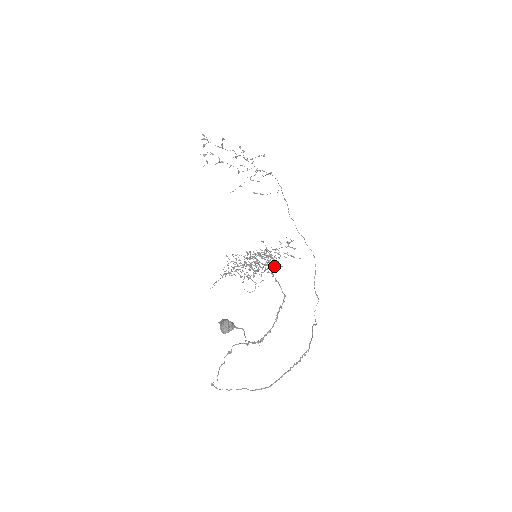
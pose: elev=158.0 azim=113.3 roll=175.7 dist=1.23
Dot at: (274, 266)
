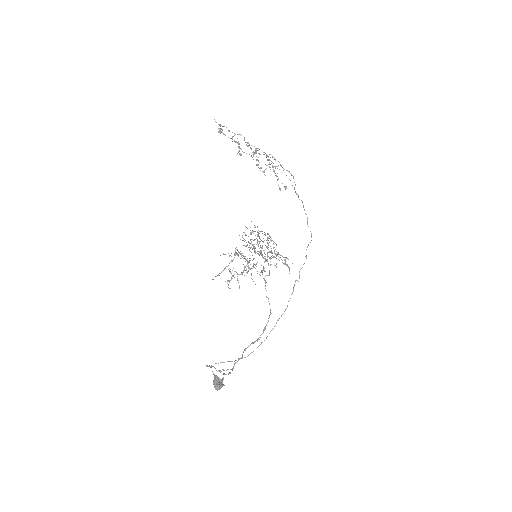
Dot at: (269, 273)
